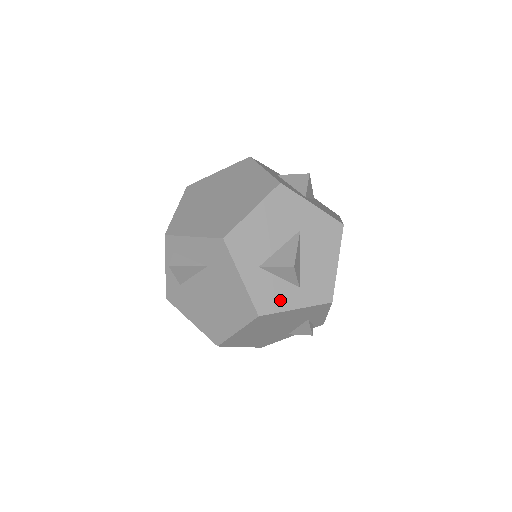
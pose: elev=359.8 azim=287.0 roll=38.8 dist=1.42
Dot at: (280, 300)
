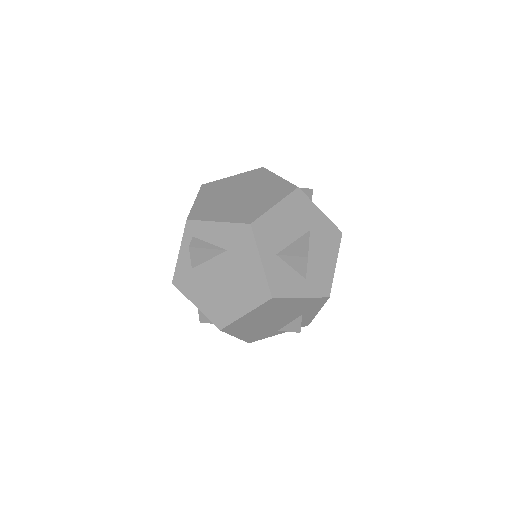
Dot at: (290, 287)
